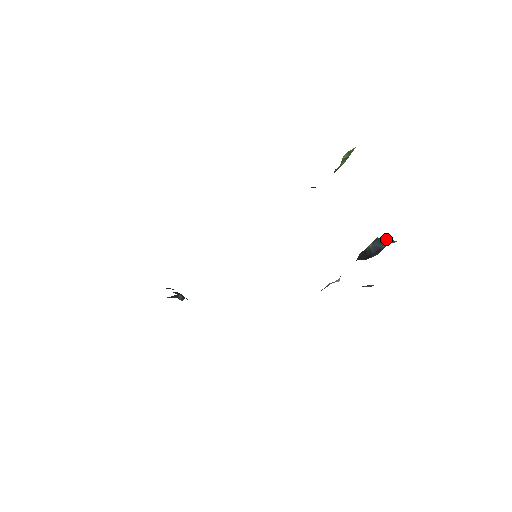
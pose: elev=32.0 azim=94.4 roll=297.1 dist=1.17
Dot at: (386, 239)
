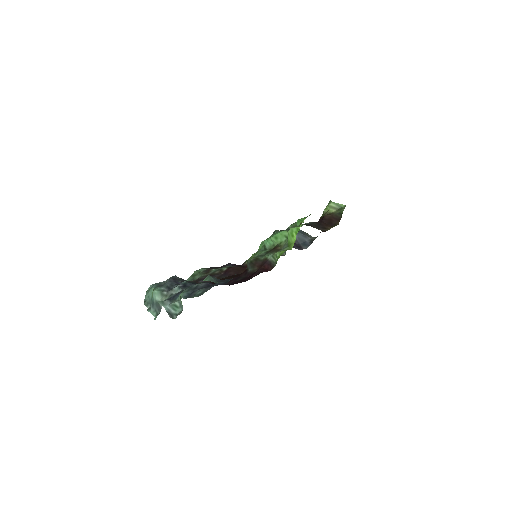
Dot at: (304, 232)
